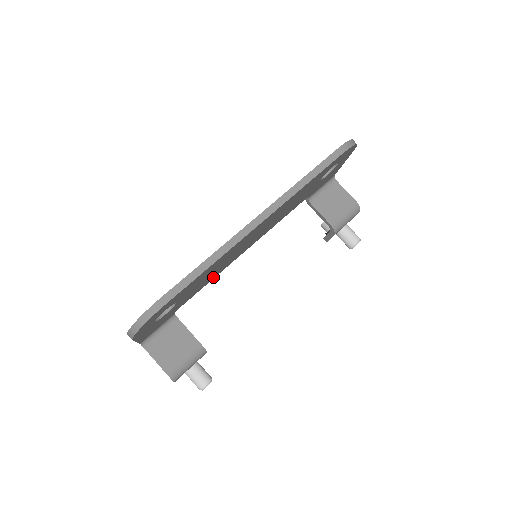
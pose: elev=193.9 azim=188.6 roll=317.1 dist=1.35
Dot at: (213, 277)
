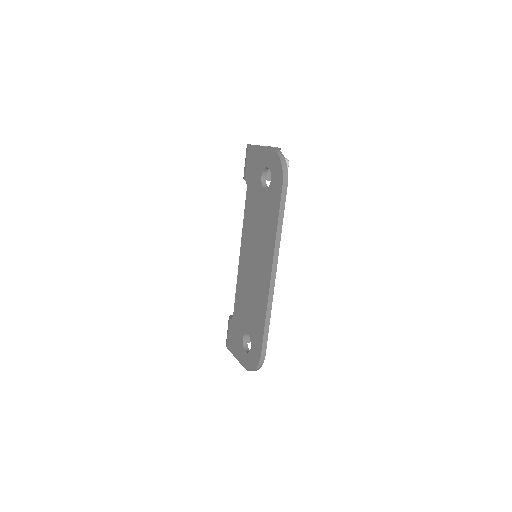
Dot at: occluded
